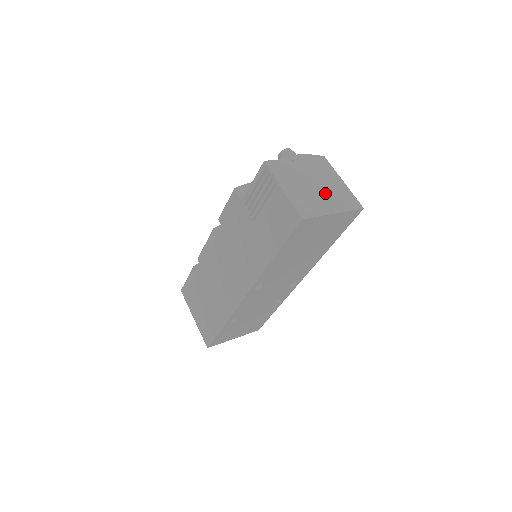
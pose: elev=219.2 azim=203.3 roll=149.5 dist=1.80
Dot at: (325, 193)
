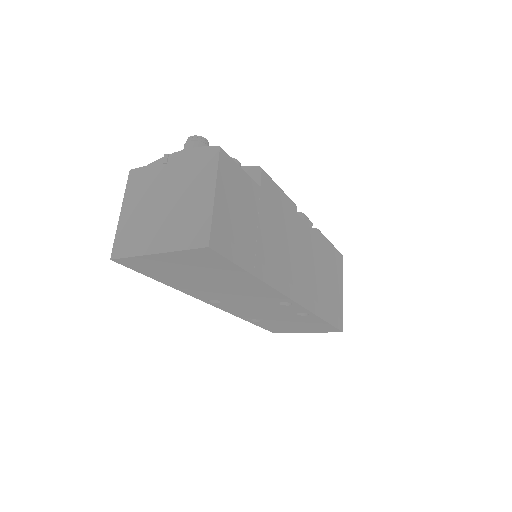
Dot at: (169, 218)
